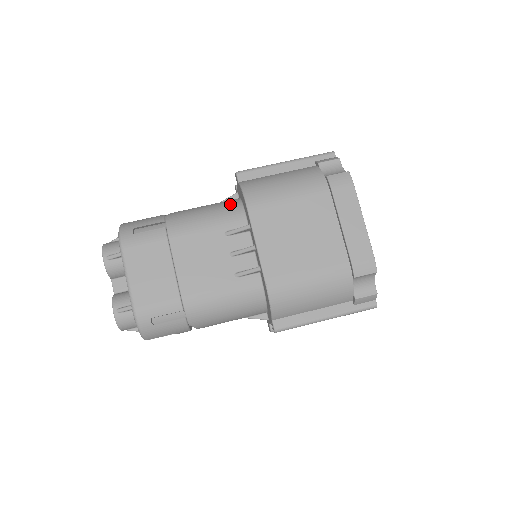
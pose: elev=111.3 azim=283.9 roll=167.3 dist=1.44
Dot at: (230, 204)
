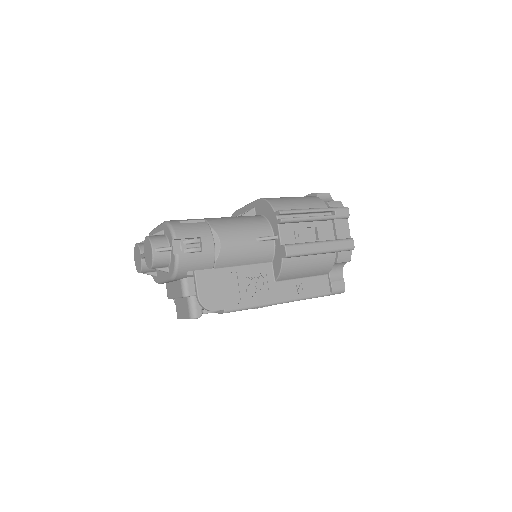
Dot at: occluded
